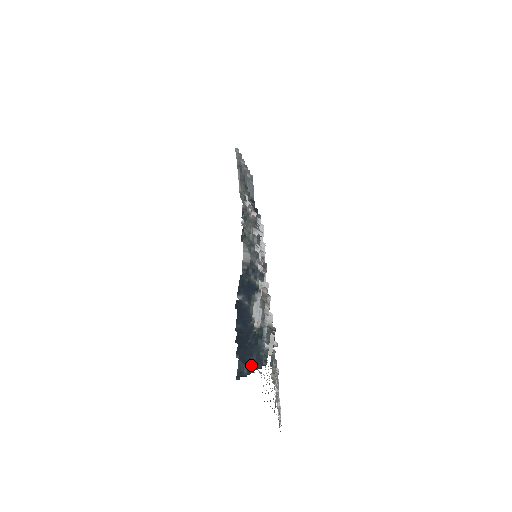
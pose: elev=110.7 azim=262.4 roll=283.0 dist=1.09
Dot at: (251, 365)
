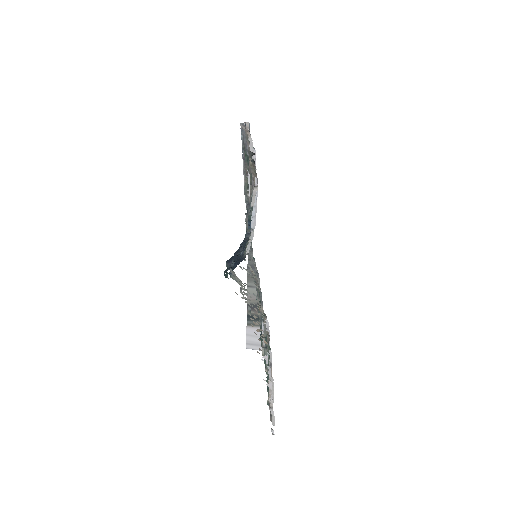
Dot at: (238, 254)
